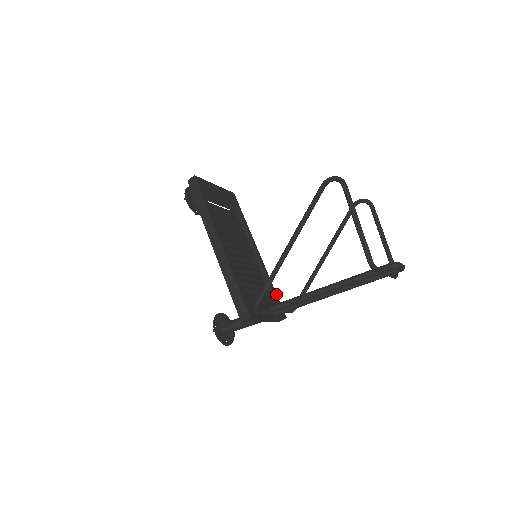
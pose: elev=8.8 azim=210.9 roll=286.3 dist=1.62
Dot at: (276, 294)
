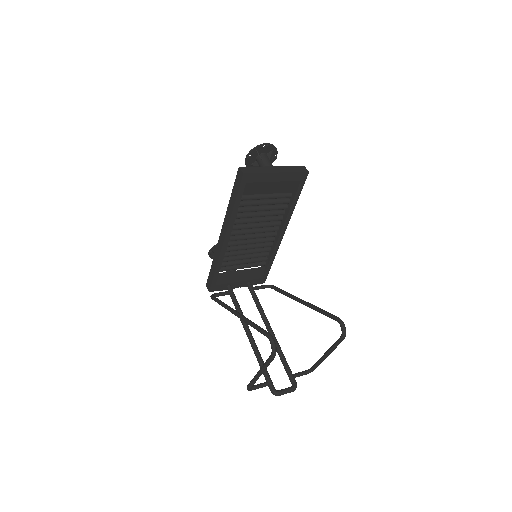
Dot at: (270, 267)
